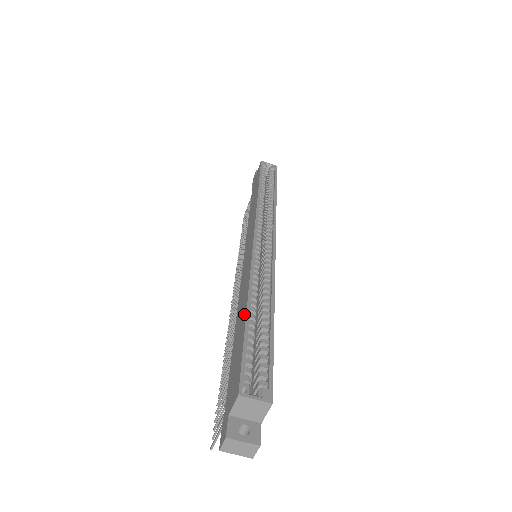
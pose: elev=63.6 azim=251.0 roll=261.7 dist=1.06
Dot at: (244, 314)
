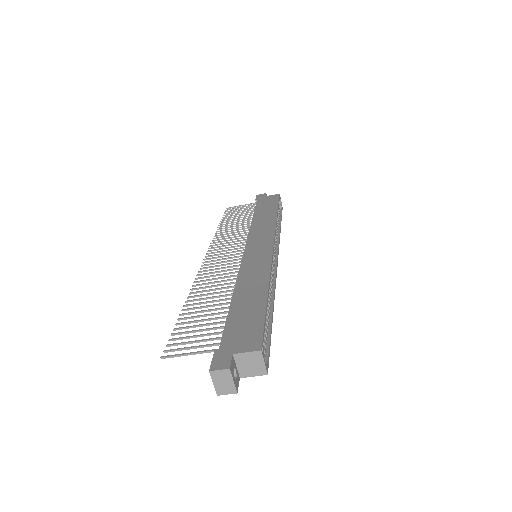
Dot at: (262, 295)
